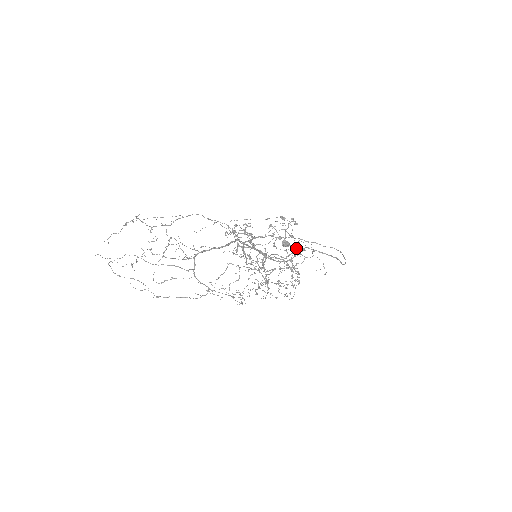
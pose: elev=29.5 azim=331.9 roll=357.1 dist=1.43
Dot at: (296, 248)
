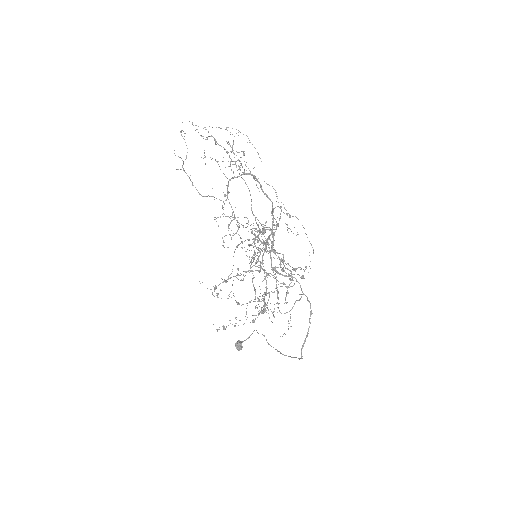
Dot at: occluded
